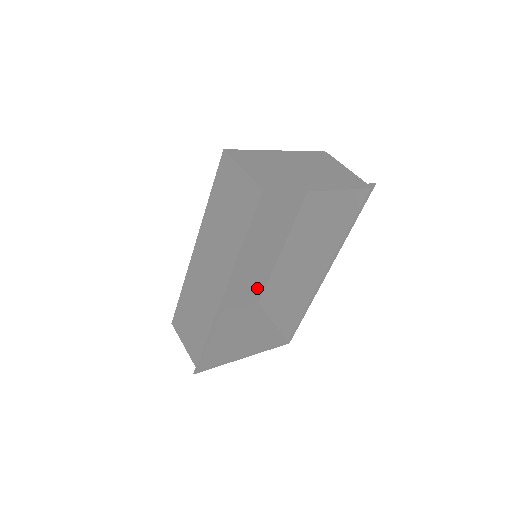
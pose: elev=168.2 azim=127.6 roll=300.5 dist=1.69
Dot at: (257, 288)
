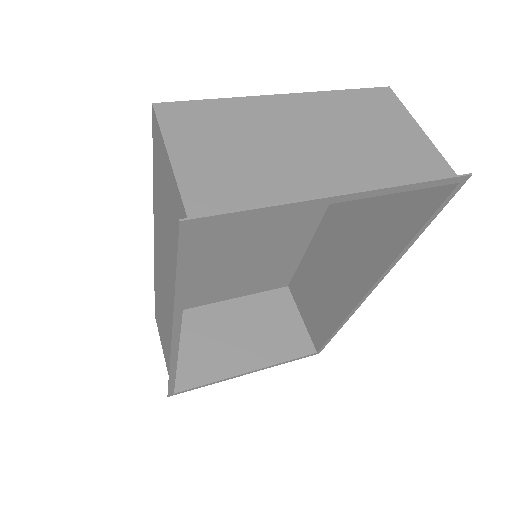
Dot at: (282, 272)
